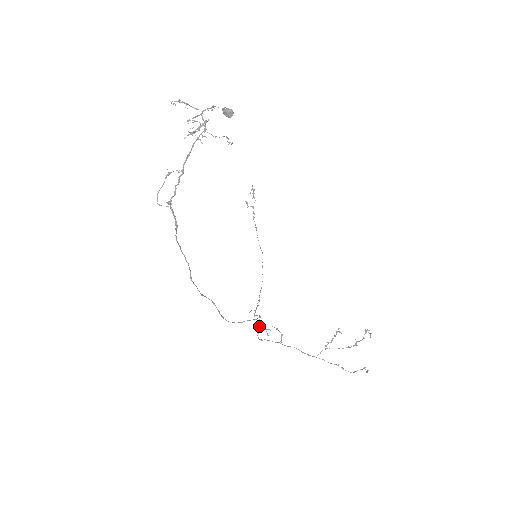
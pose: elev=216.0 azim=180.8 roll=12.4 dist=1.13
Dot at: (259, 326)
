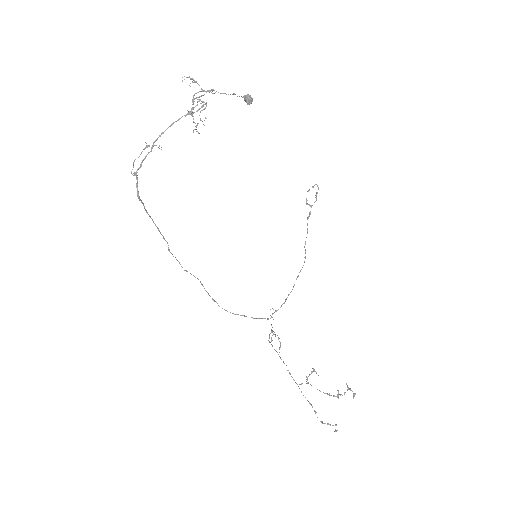
Dot at: (272, 327)
